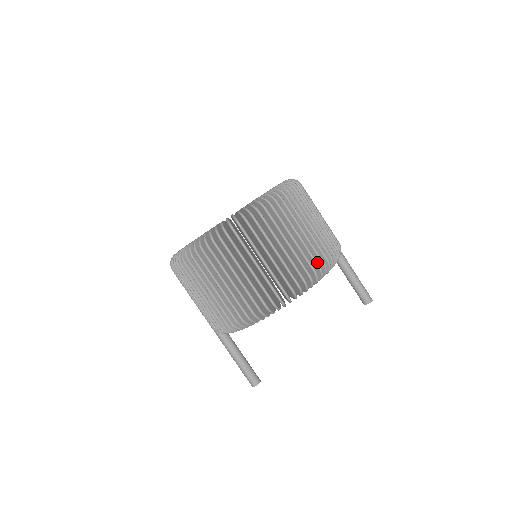
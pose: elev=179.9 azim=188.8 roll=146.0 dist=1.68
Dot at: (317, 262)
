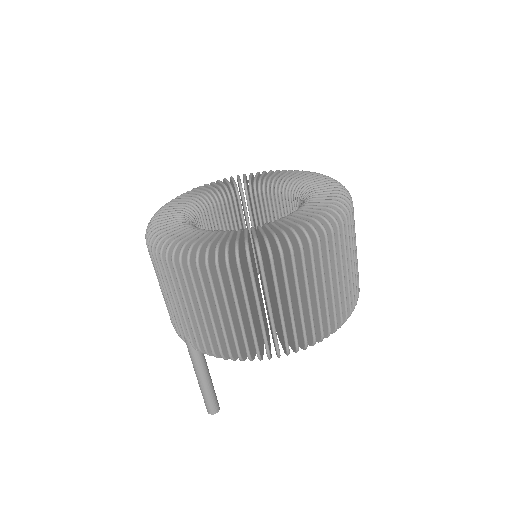
Dot at: occluded
